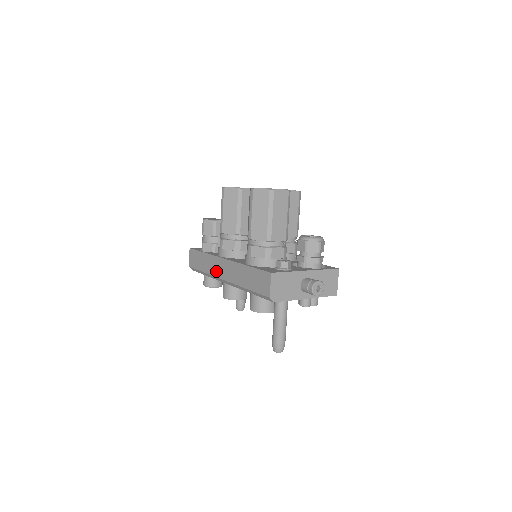
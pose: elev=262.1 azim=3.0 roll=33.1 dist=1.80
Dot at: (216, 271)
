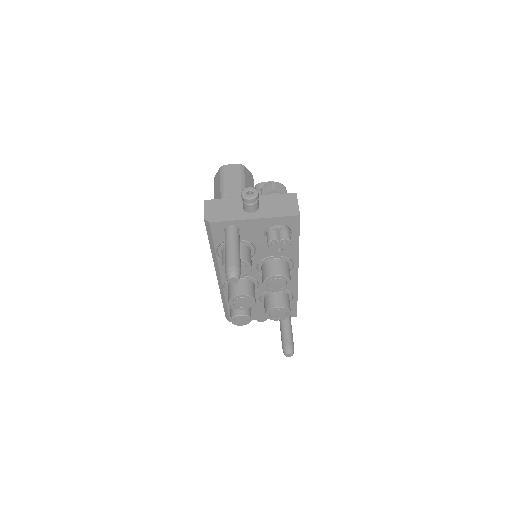
Dot at: occluded
